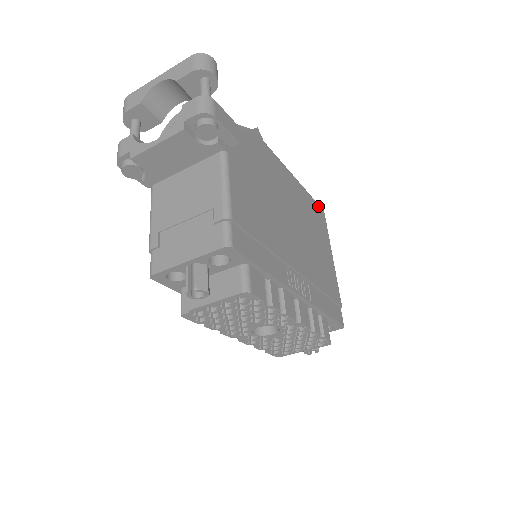
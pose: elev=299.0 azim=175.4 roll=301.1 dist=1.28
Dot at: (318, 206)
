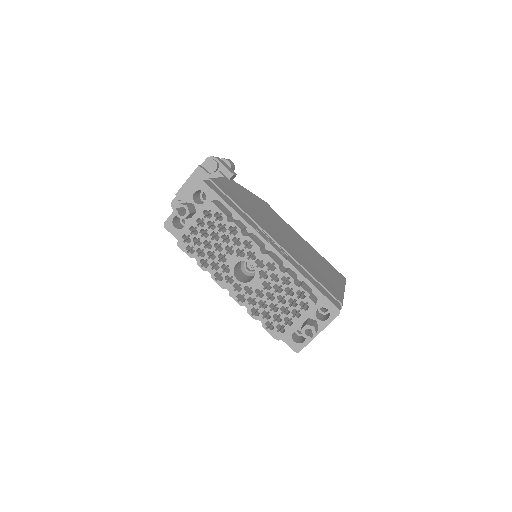
Dot at: (336, 270)
